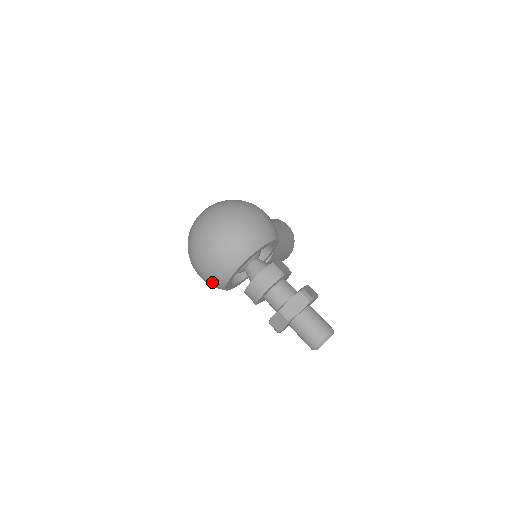
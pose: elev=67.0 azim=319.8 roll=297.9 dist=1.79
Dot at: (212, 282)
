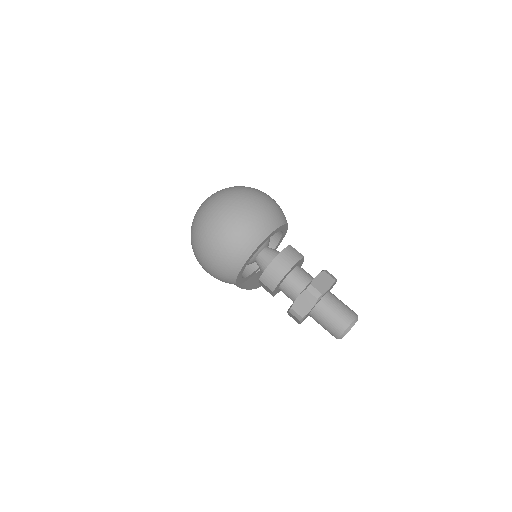
Dot at: (226, 264)
